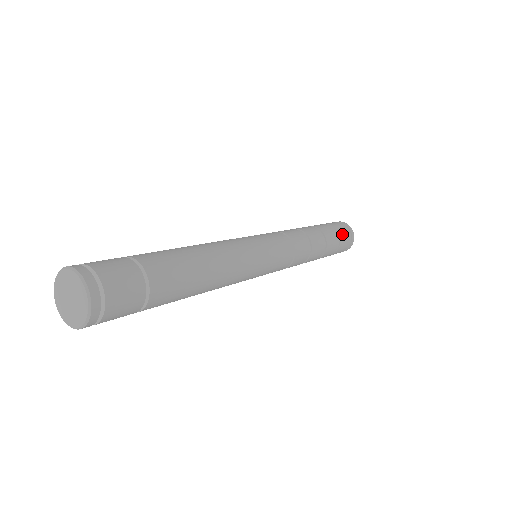
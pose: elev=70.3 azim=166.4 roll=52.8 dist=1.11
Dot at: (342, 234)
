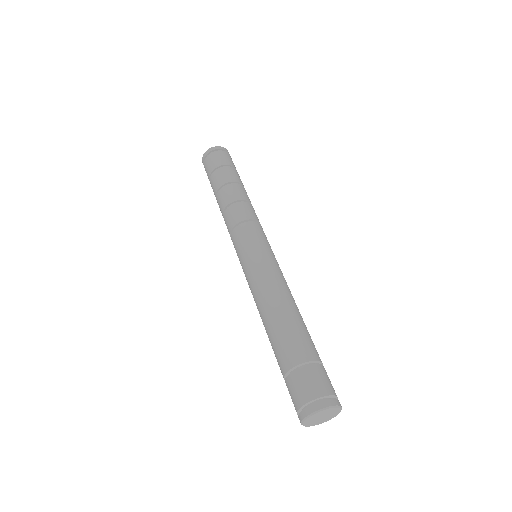
Dot at: (233, 164)
